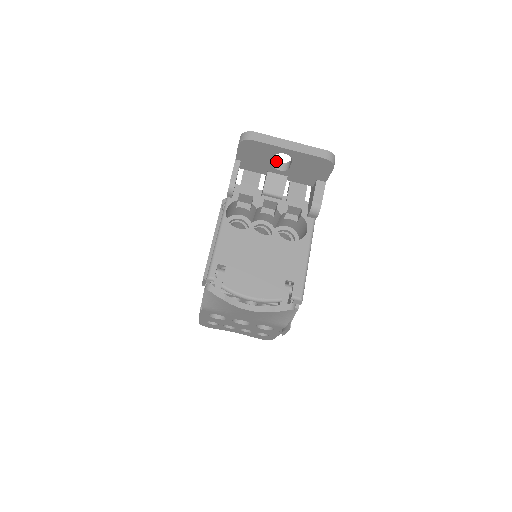
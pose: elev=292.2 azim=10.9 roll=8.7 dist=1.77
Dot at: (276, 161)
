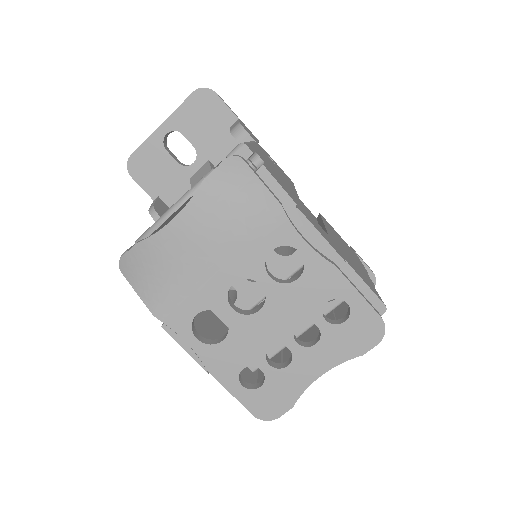
Dot at: occluded
